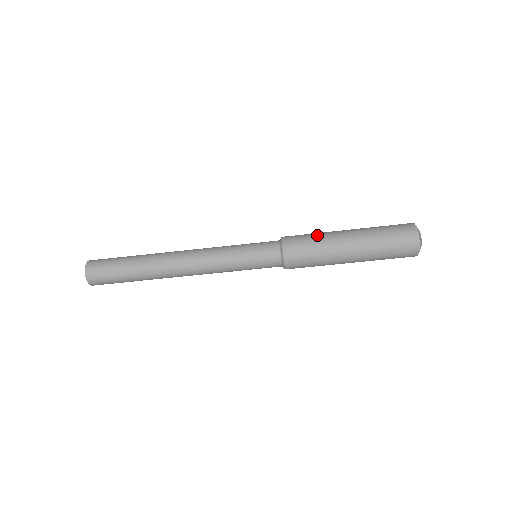
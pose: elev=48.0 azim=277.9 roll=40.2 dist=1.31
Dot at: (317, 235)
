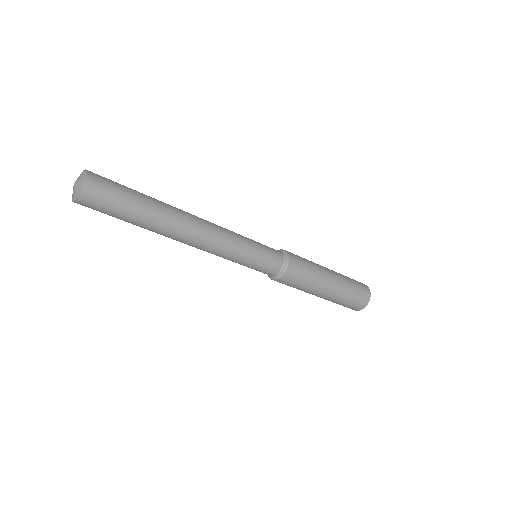
Dot at: (311, 262)
